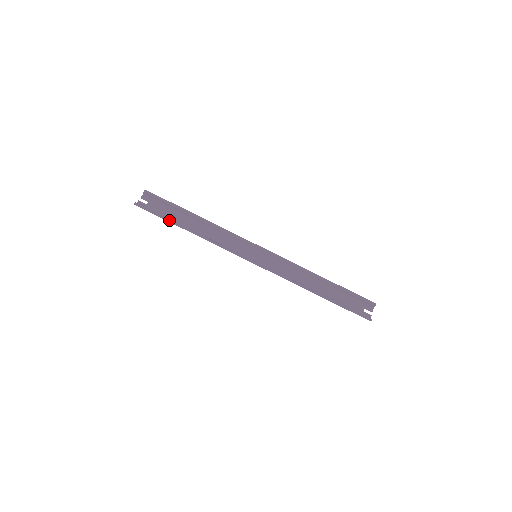
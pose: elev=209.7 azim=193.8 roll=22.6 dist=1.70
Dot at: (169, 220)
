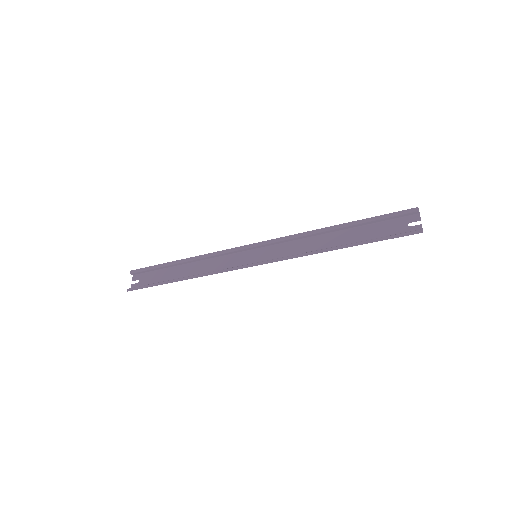
Dot at: (160, 283)
